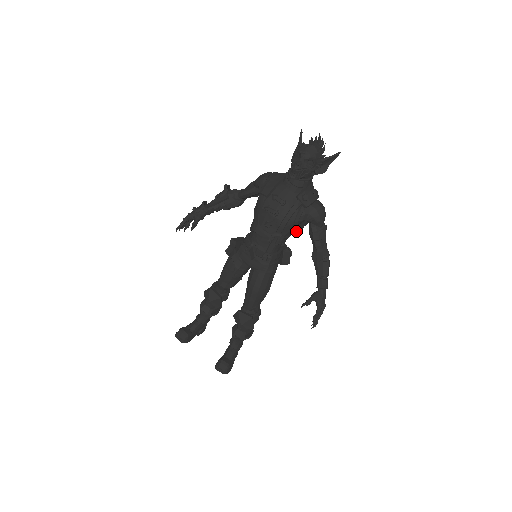
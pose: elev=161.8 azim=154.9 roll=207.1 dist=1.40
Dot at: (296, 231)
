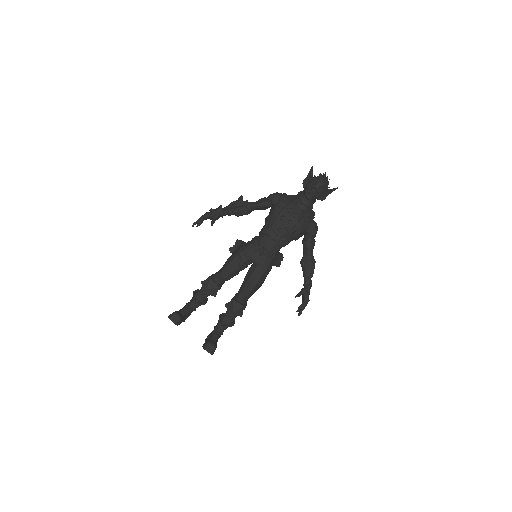
Dot at: (296, 239)
